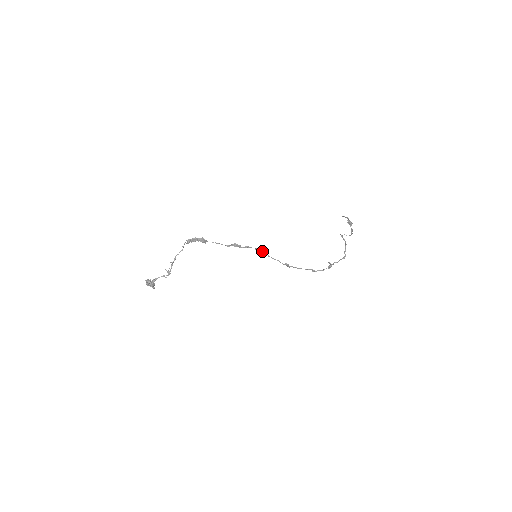
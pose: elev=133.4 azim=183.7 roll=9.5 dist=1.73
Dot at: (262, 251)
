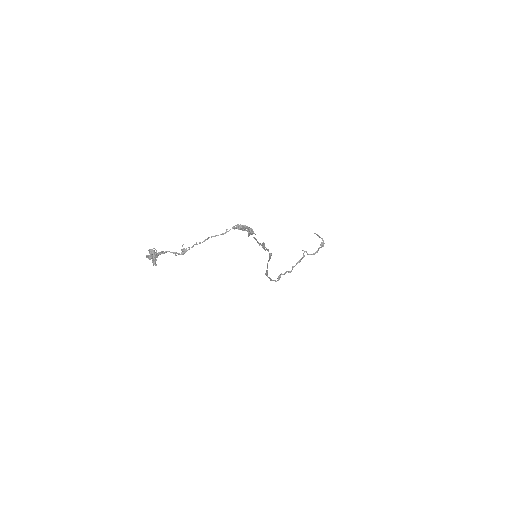
Dot at: occluded
